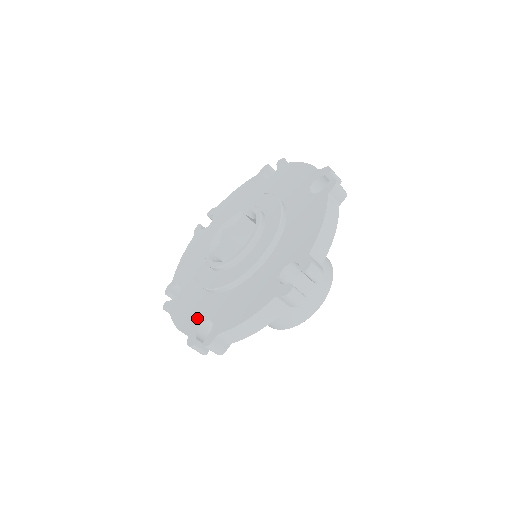
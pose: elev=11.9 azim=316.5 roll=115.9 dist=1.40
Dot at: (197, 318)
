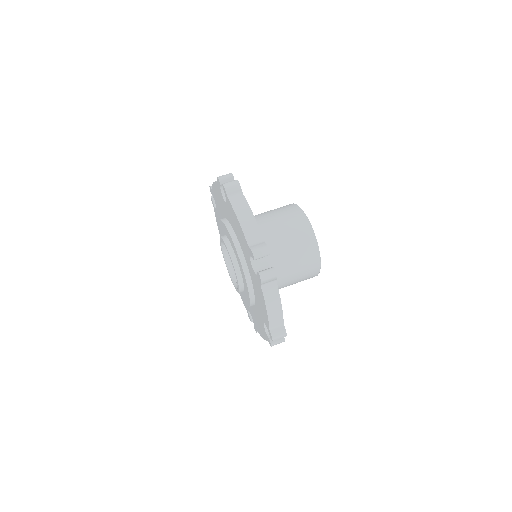
Dot at: occluded
